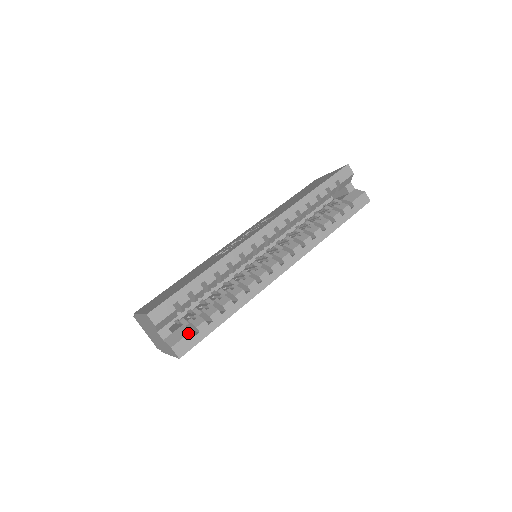
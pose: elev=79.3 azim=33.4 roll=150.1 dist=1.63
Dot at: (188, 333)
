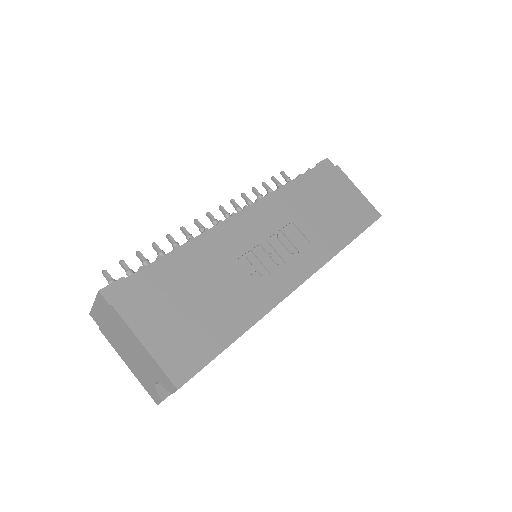
Dot at: occluded
